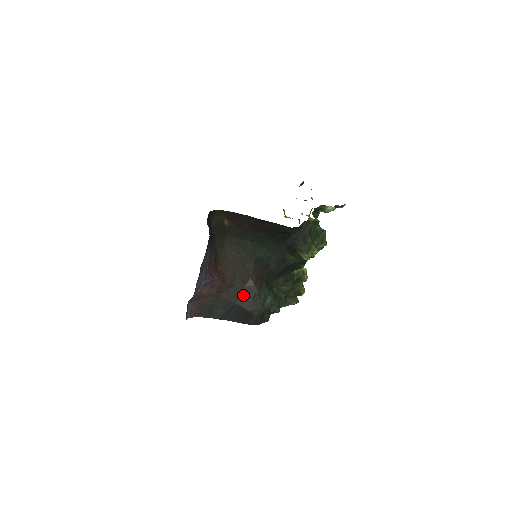
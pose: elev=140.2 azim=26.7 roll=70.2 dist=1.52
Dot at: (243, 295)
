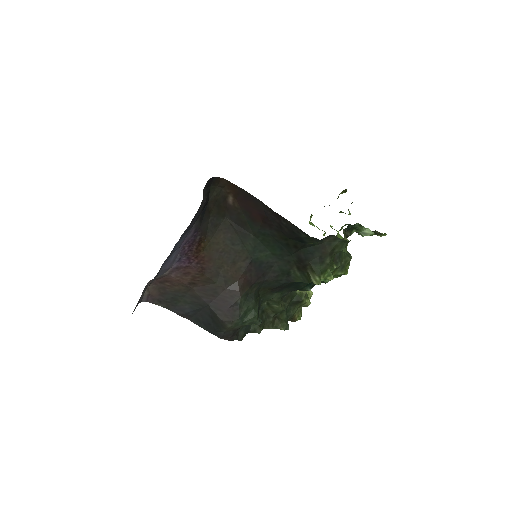
Dot at: (221, 298)
